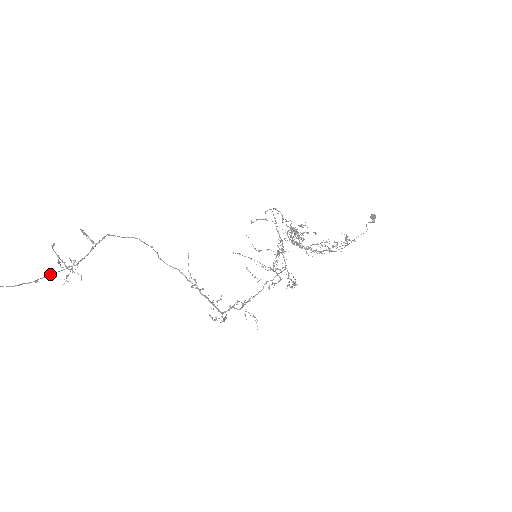
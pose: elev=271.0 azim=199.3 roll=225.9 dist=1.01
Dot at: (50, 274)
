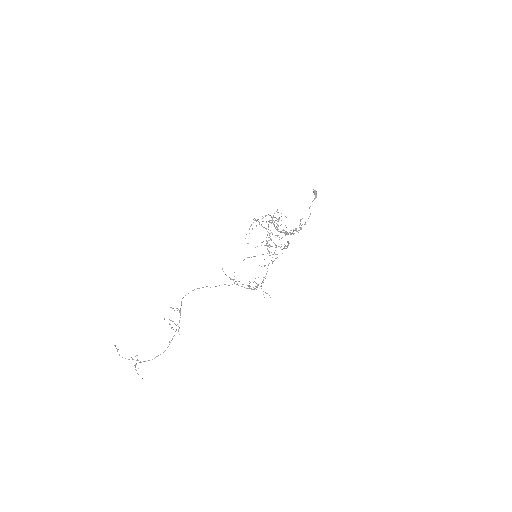
Dot at: occluded
